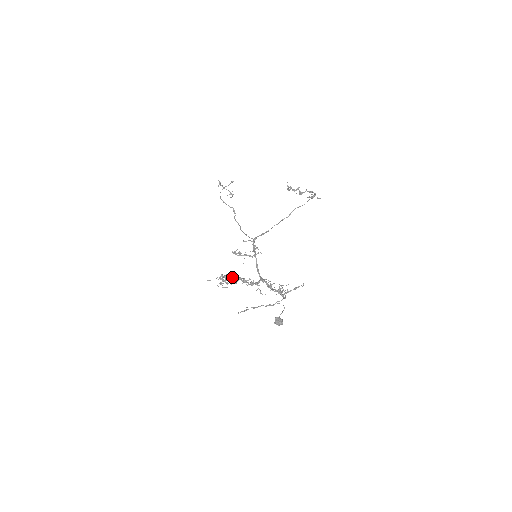
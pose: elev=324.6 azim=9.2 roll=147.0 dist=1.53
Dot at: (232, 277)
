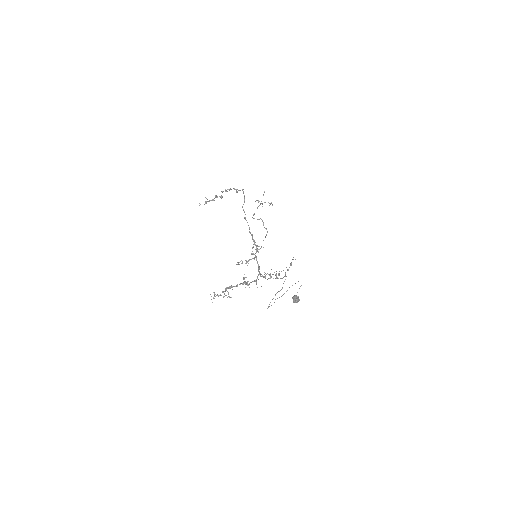
Dot at: occluded
